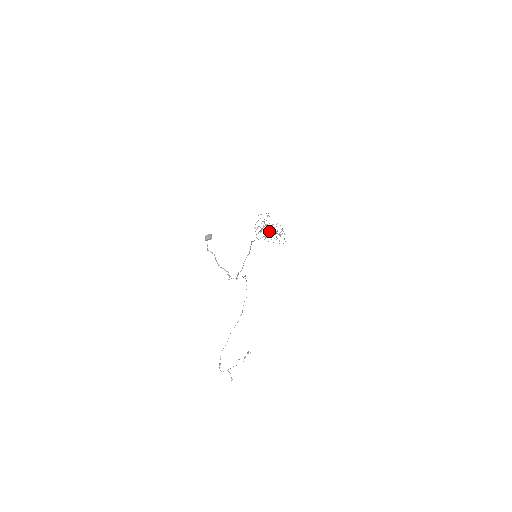
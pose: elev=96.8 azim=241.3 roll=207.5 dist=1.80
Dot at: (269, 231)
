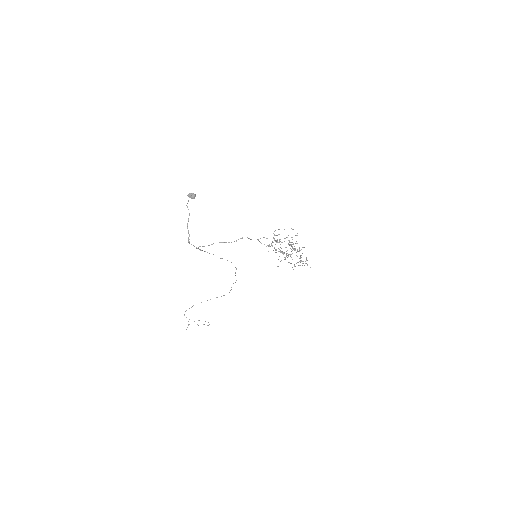
Dot at: occluded
